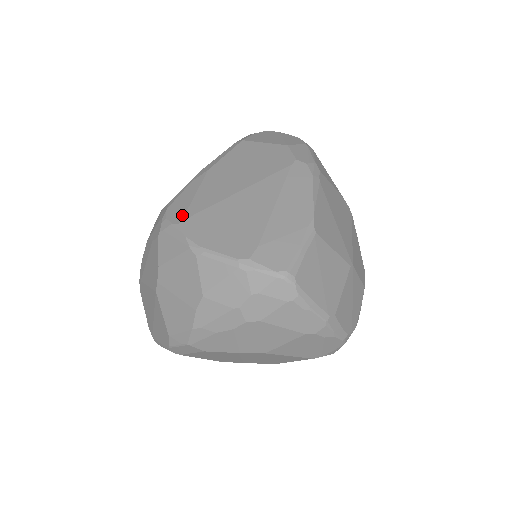
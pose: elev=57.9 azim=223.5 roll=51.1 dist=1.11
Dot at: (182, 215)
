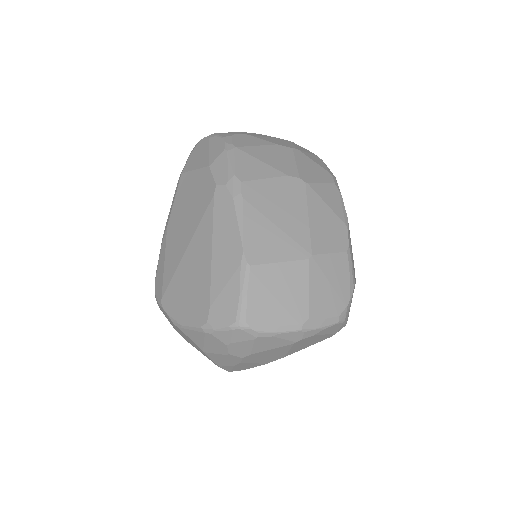
Dot at: (161, 291)
